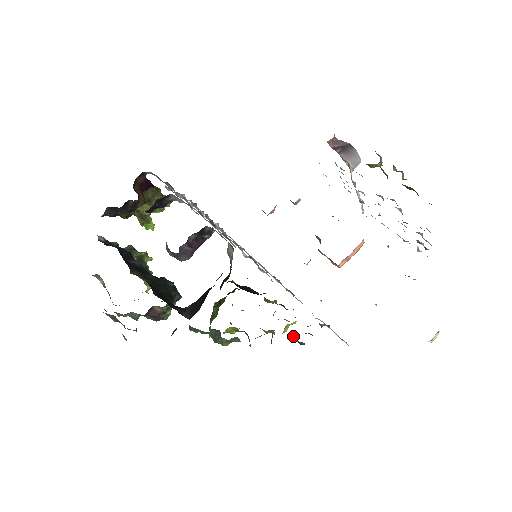
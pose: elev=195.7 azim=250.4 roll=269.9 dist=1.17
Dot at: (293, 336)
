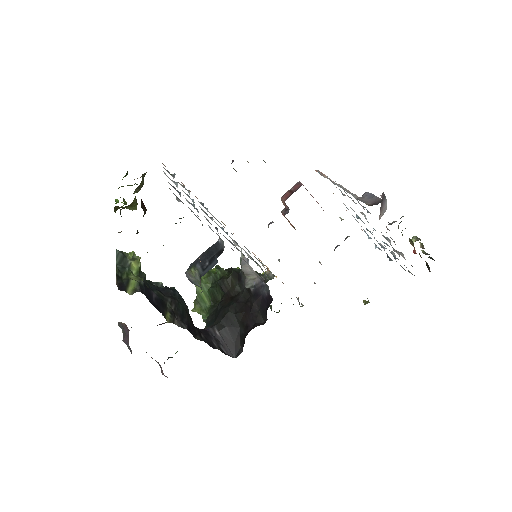
Dot at: occluded
